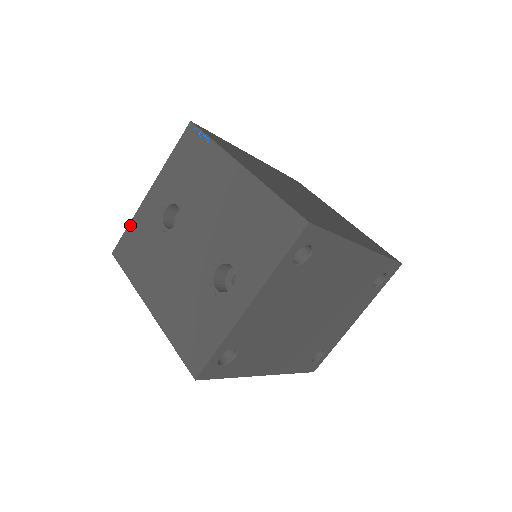
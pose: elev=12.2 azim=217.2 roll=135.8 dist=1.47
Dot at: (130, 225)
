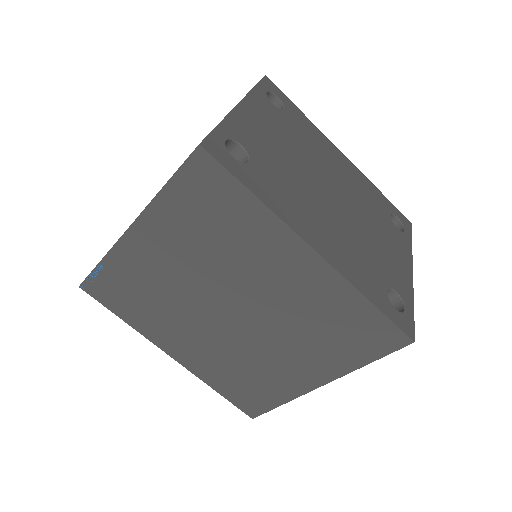
Dot at: occluded
